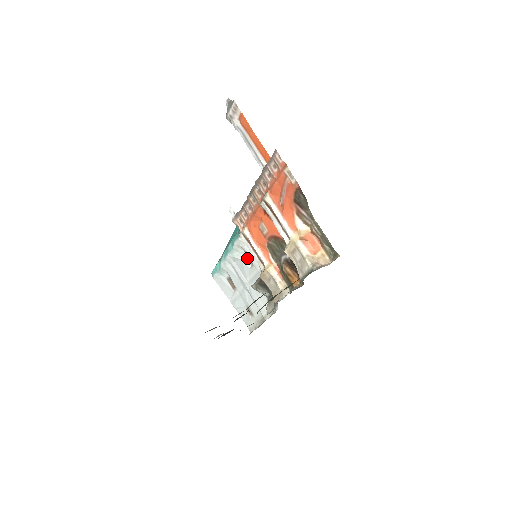
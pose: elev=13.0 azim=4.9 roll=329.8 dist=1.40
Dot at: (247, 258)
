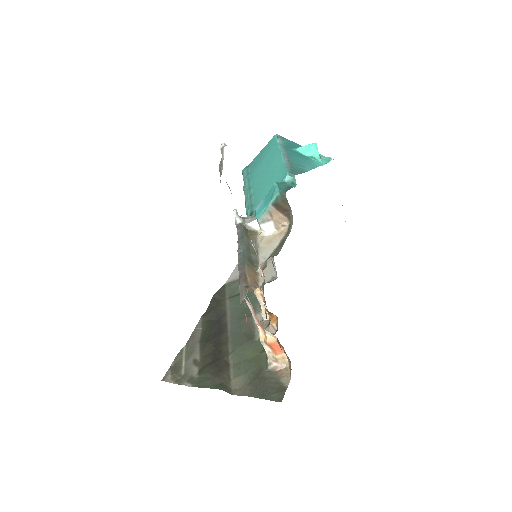
Dot at: occluded
